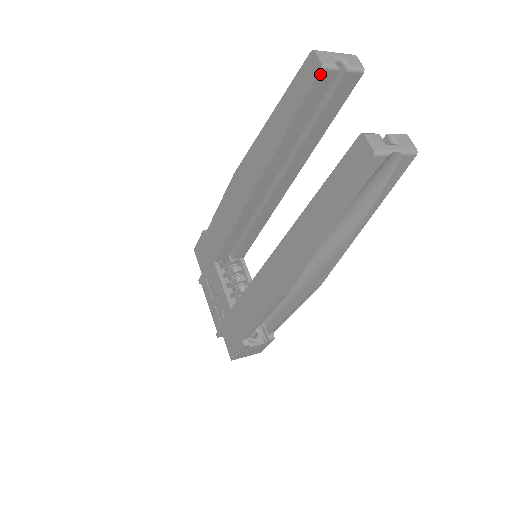
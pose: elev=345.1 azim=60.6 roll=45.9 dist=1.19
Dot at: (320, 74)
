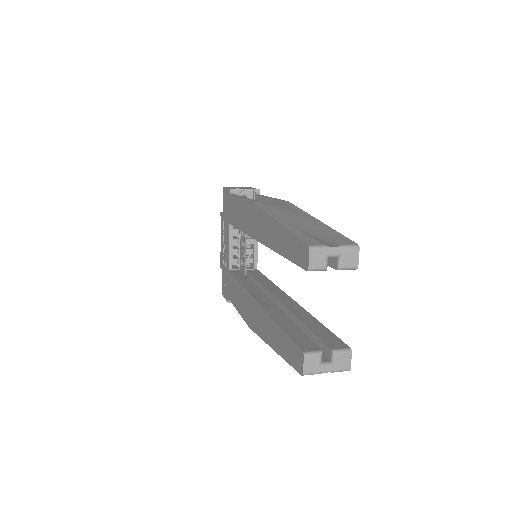
Dot at: (307, 269)
